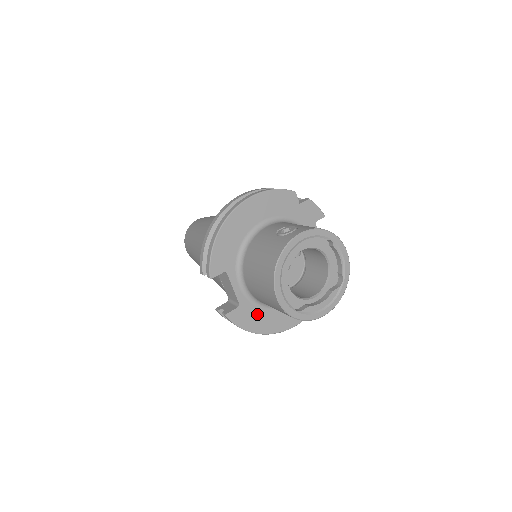
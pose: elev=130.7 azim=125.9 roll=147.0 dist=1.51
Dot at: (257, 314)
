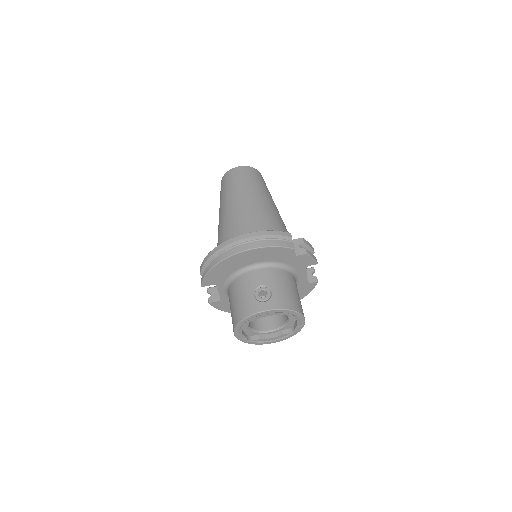
Dot at: occluded
